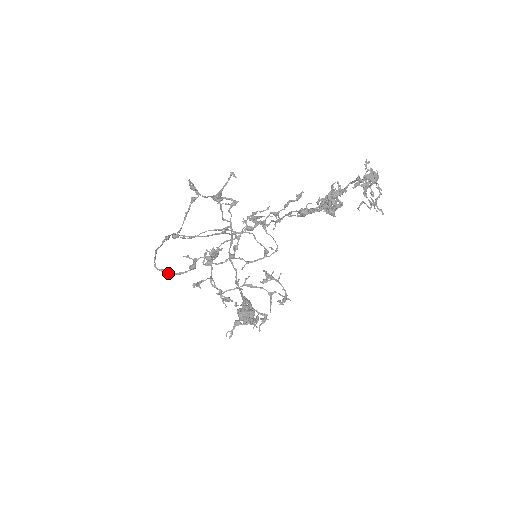
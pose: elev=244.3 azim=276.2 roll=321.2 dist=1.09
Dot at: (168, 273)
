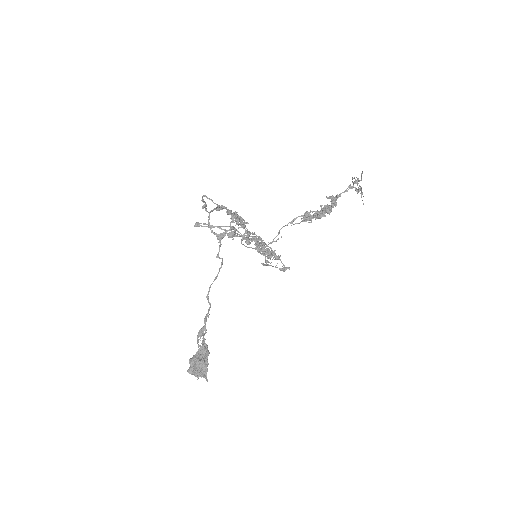
Dot at: occluded
